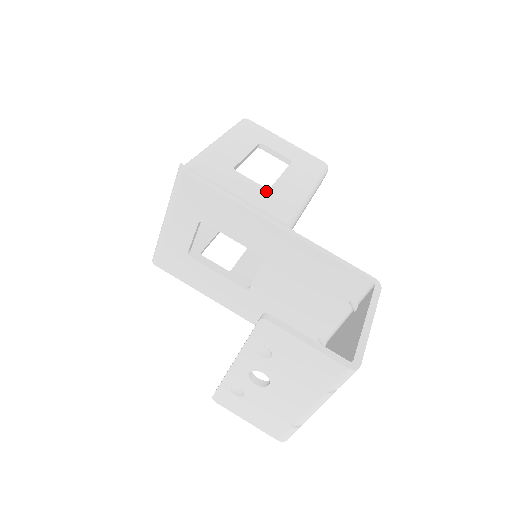
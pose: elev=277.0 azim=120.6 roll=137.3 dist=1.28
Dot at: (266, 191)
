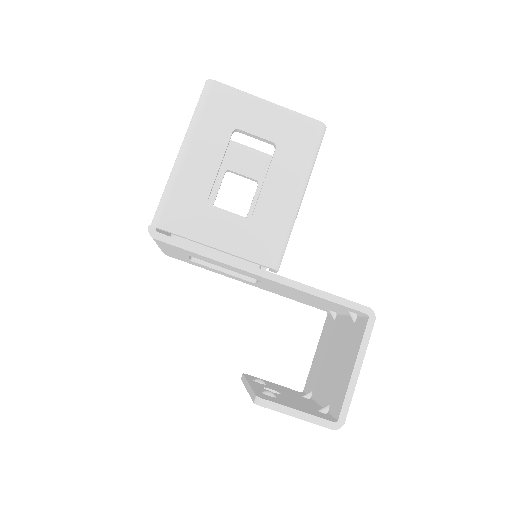
Dot at: (248, 224)
